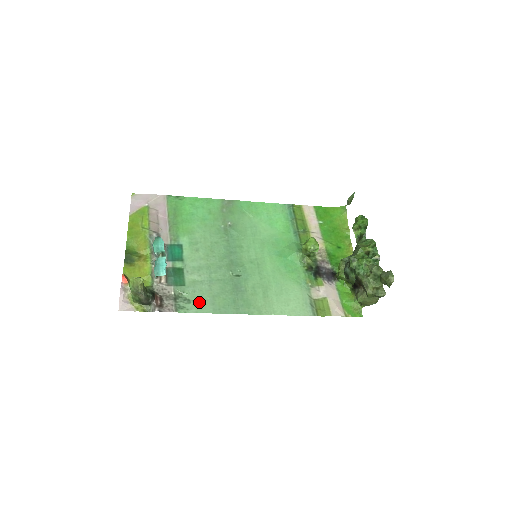
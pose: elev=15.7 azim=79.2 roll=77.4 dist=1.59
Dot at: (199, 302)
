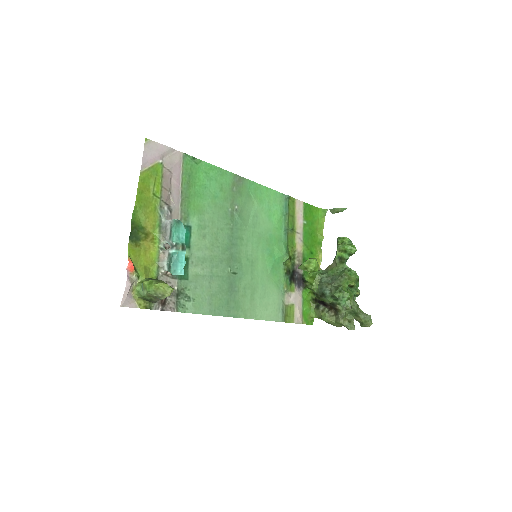
Dot at: (198, 301)
